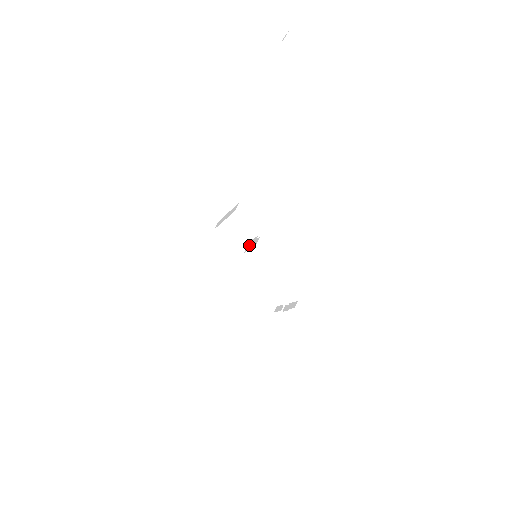
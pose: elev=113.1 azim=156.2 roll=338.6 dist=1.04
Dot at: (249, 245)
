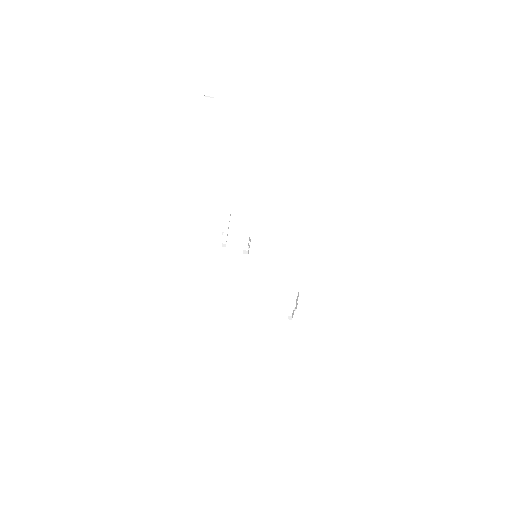
Dot at: (248, 245)
